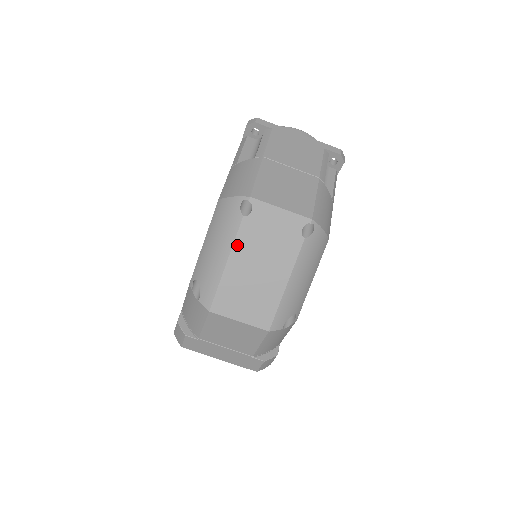
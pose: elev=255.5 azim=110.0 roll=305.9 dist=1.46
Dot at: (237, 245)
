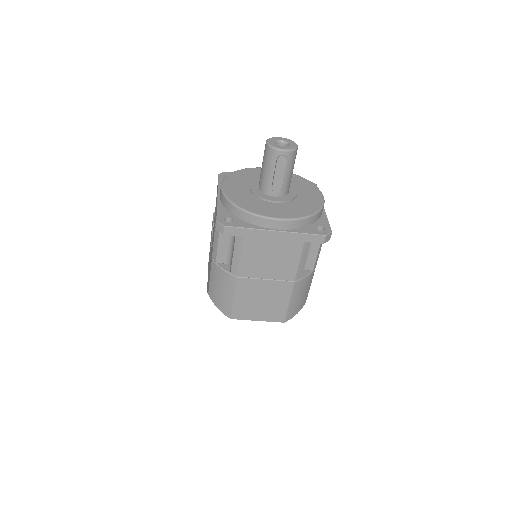
Dot at: occluded
